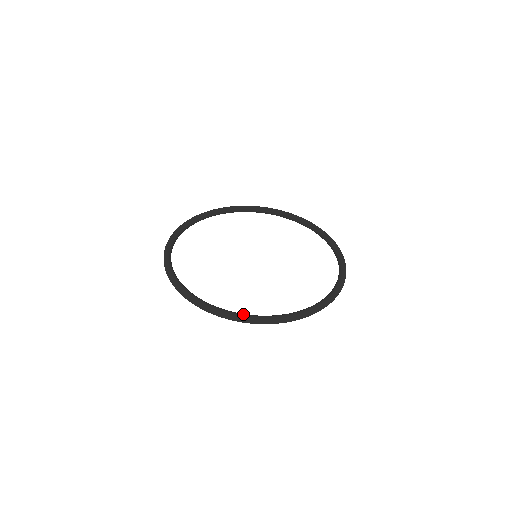
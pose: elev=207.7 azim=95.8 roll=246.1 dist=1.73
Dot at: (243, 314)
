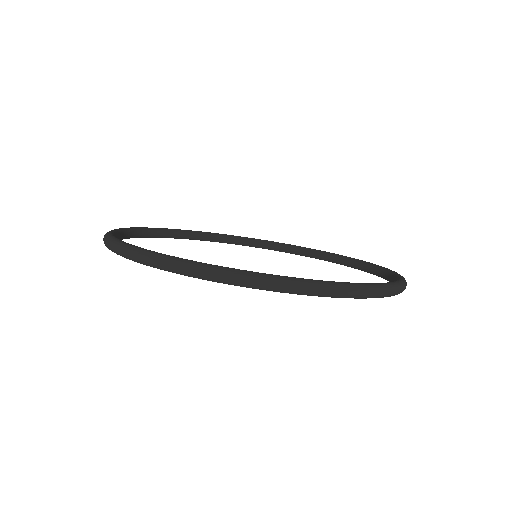
Dot at: occluded
